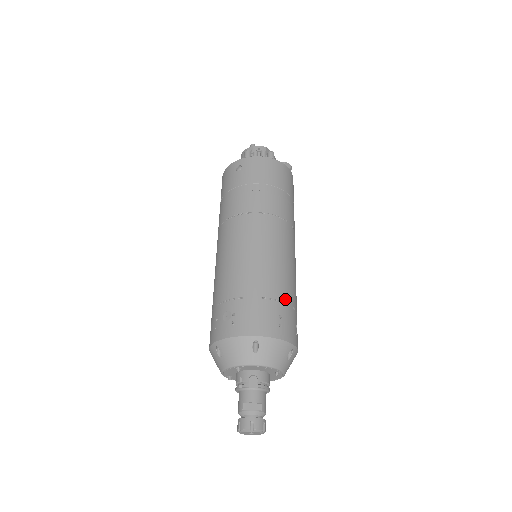
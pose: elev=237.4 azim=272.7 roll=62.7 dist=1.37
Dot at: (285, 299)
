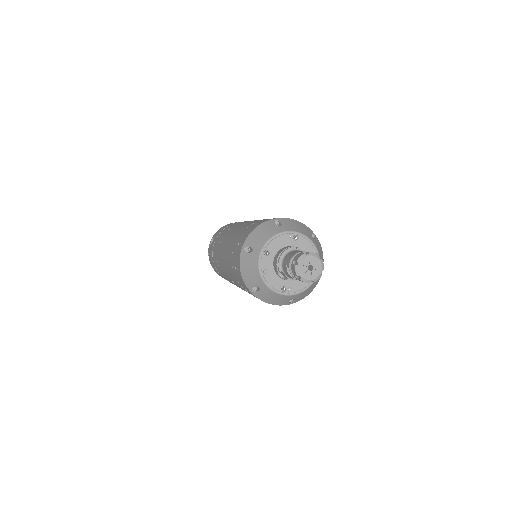
Dot at: occluded
